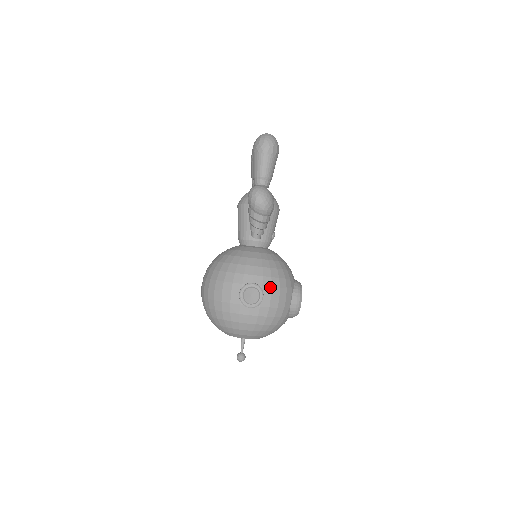
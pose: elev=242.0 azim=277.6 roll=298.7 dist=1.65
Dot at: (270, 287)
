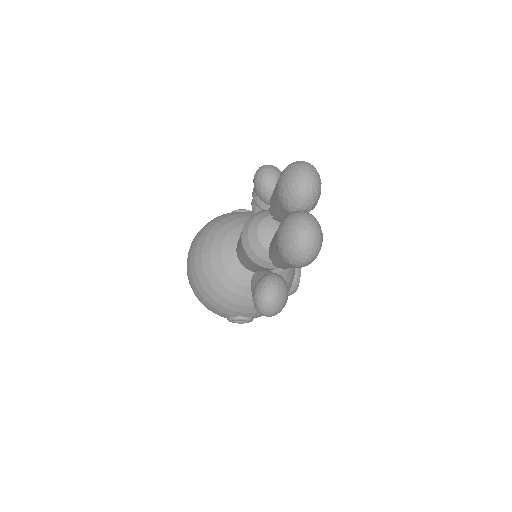
Dot at: occluded
